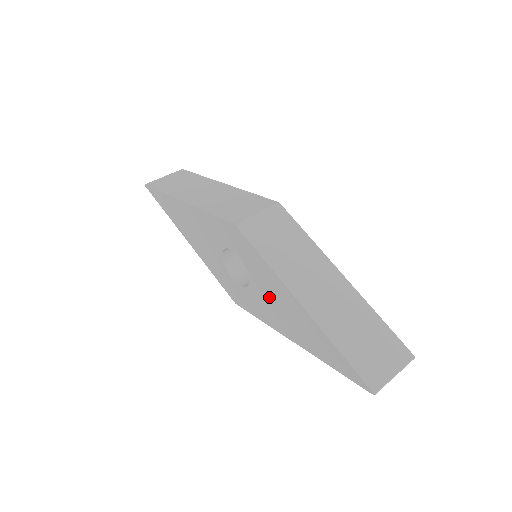
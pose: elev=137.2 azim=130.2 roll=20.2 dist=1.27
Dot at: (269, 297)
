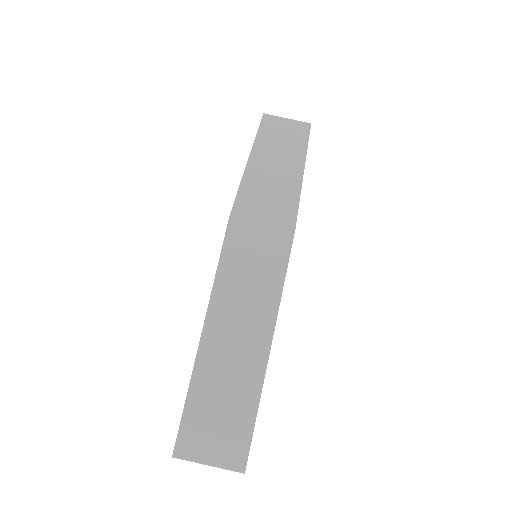
Dot at: occluded
